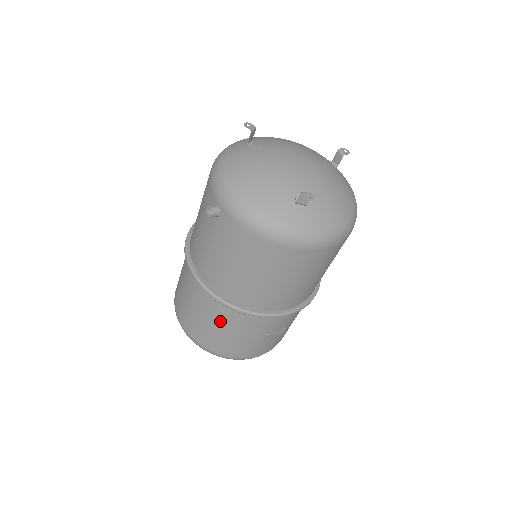
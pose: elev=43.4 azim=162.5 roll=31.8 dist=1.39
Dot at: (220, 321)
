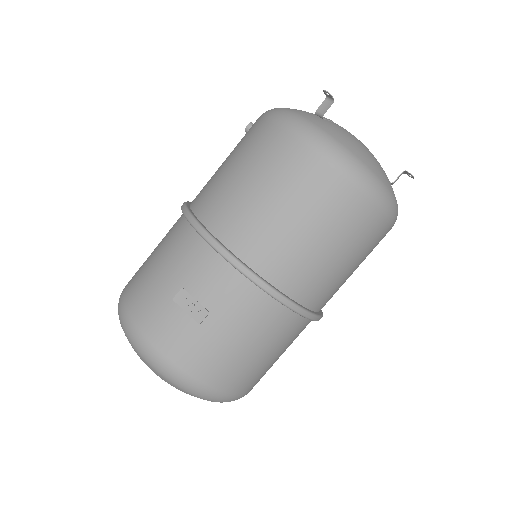
Dot at: (163, 243)
